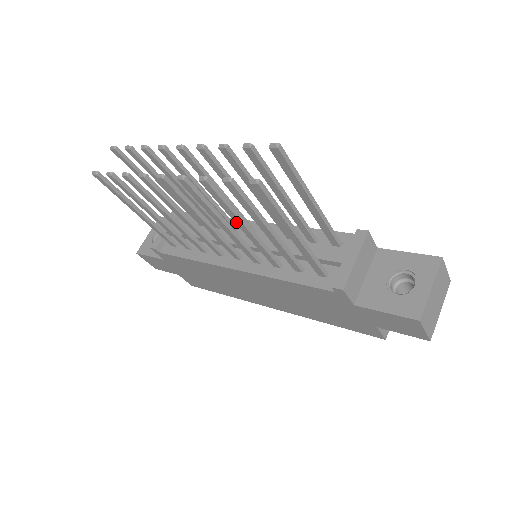
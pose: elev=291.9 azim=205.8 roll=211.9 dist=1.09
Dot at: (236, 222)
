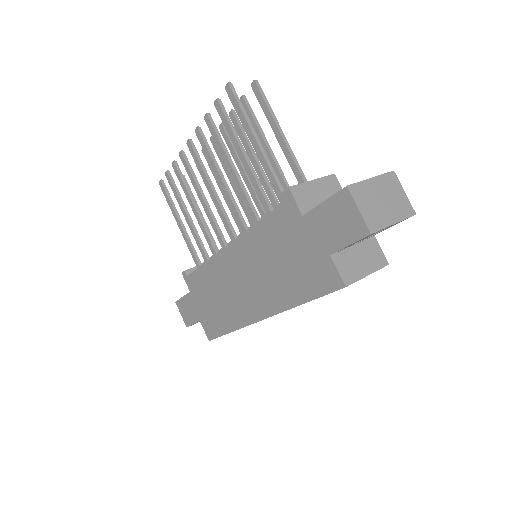
Dot at: (226, 163)
